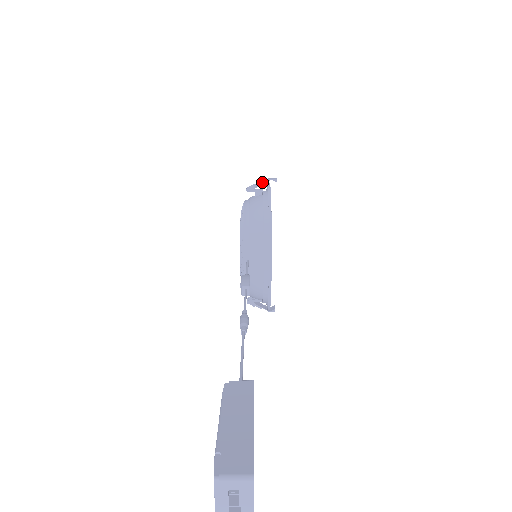
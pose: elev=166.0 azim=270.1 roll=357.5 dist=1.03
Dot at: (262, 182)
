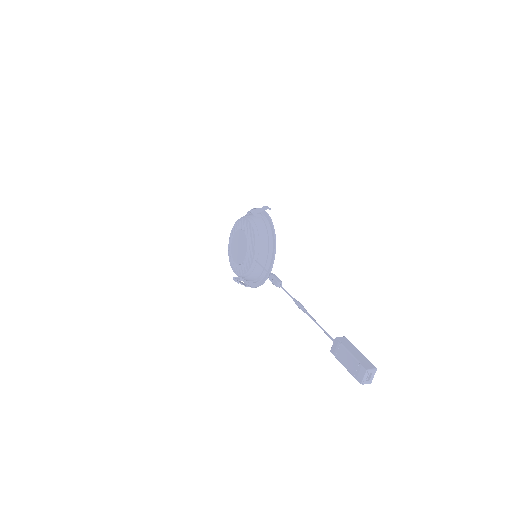
Dot at: (260, 208)
